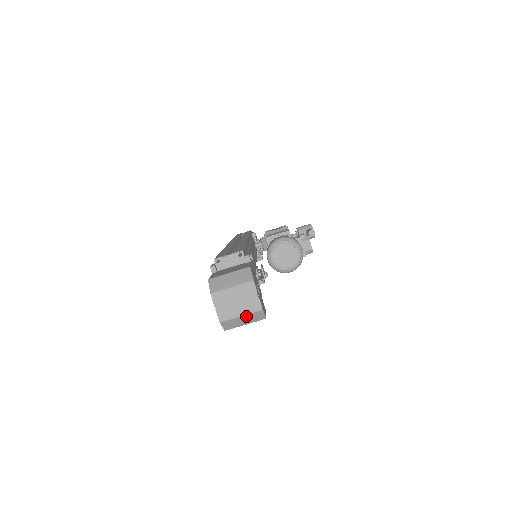
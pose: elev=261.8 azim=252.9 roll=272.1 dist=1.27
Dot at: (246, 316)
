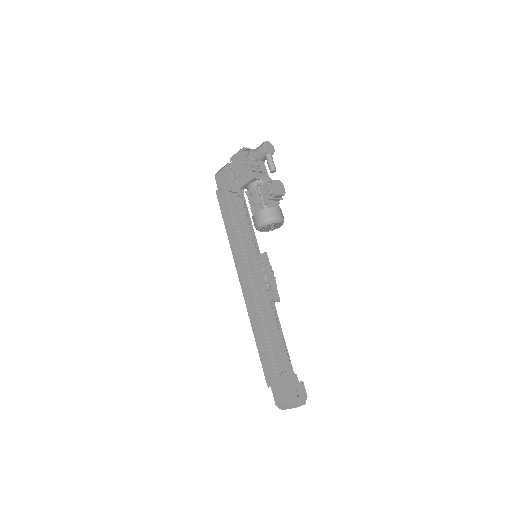
Dot at: occluded
